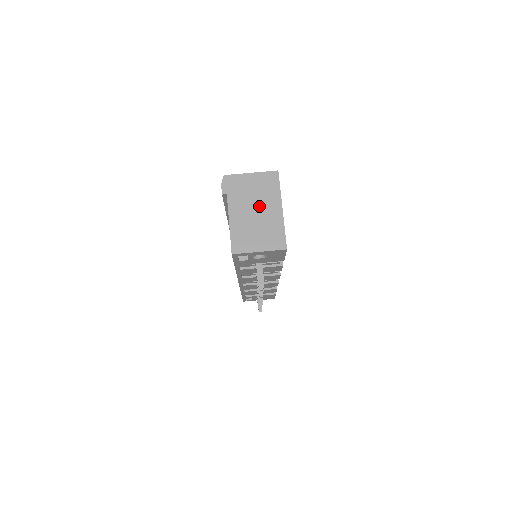
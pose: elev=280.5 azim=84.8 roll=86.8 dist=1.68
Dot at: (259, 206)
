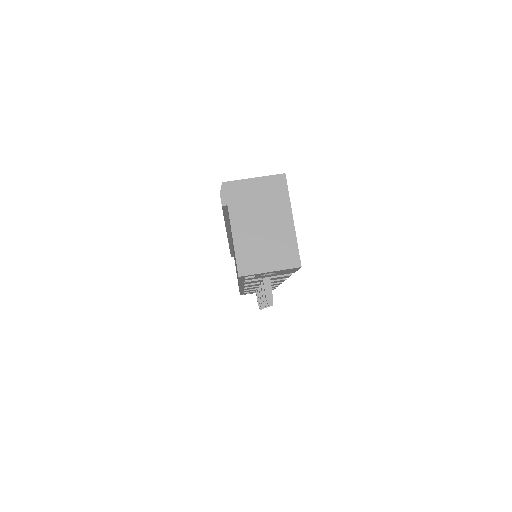
Dot at: (266, 217)
